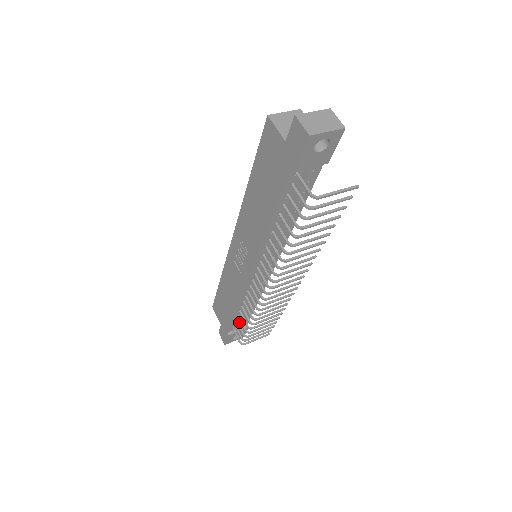
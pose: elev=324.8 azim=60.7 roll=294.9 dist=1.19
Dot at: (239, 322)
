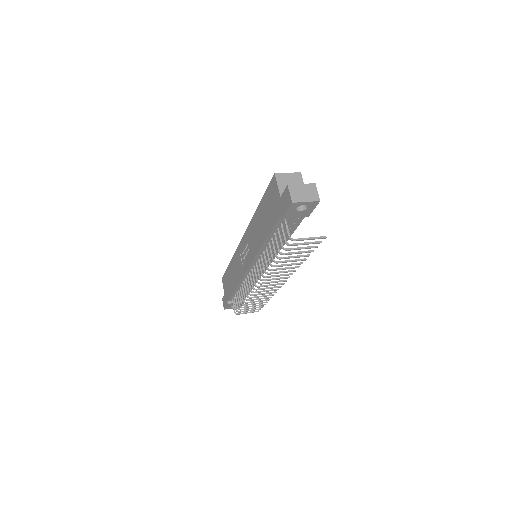
Dot at: occluded
